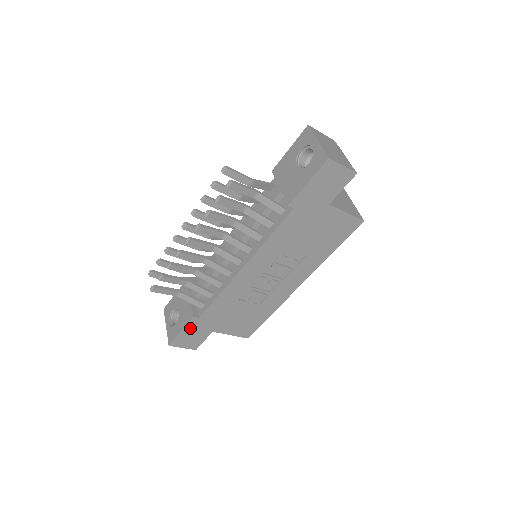
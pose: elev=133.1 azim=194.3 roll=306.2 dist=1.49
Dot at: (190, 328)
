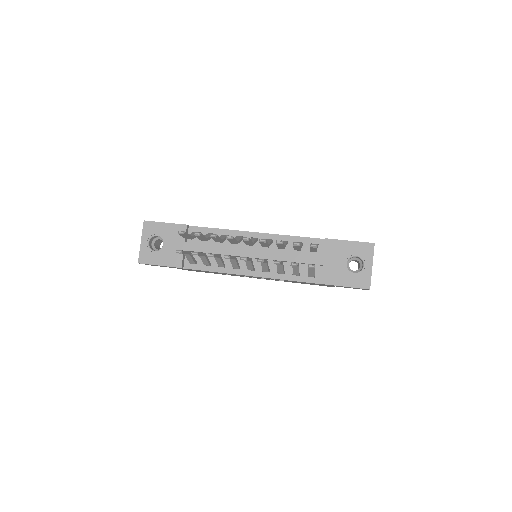
Dot at: occluded
